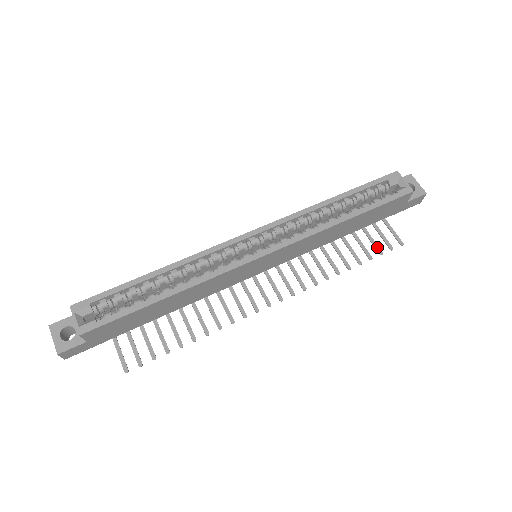
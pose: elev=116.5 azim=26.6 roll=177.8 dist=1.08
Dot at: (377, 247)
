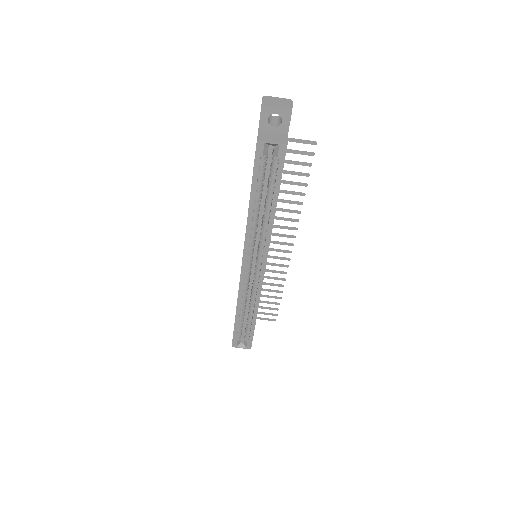
Dot at: (303, 164)
